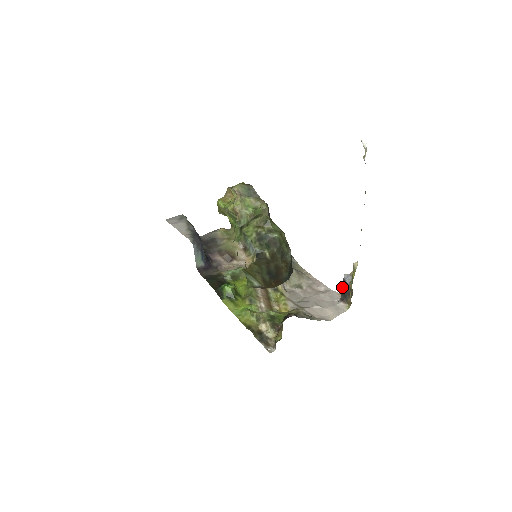
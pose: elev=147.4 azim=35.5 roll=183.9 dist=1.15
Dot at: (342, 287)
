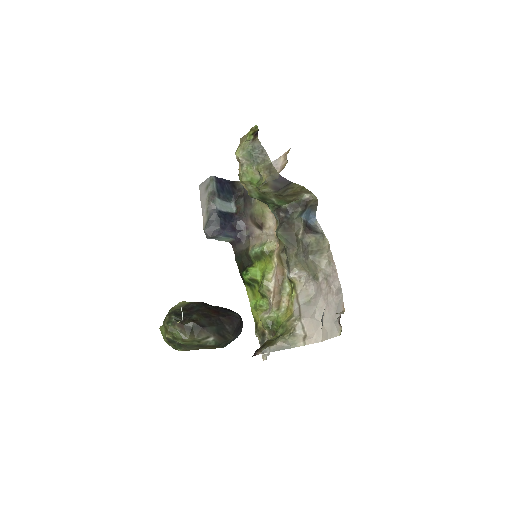
Dot at: occluded
